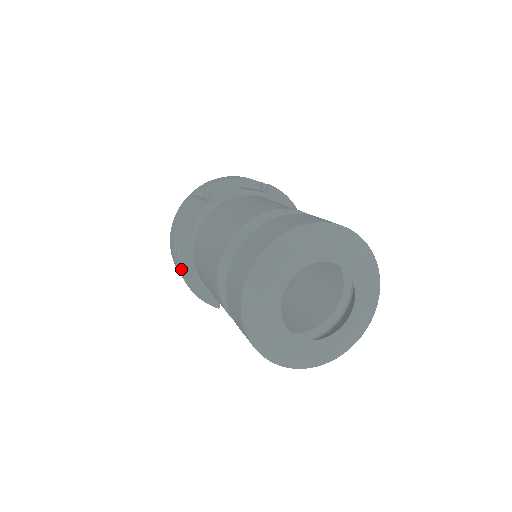
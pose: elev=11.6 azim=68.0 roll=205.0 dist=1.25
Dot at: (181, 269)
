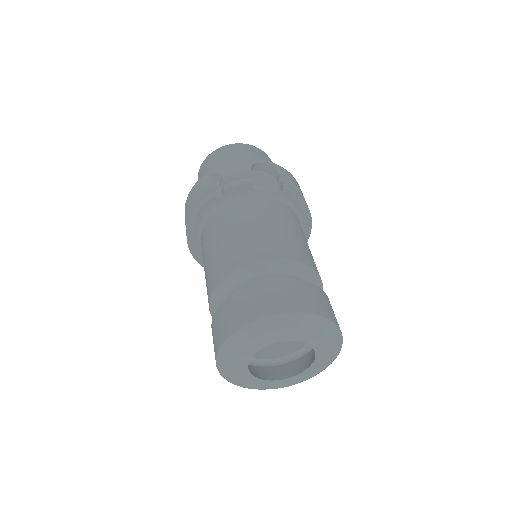
Dot at: (189, 247)
